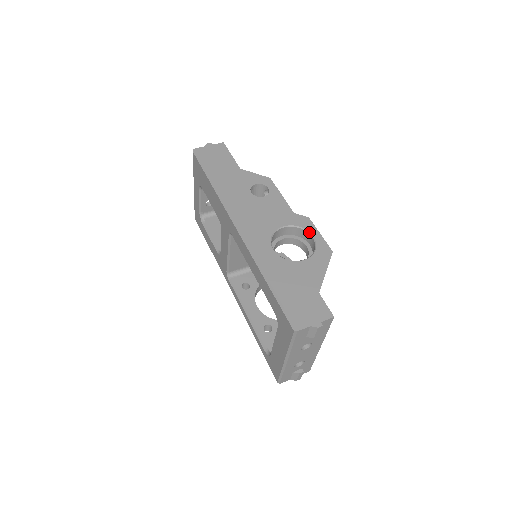
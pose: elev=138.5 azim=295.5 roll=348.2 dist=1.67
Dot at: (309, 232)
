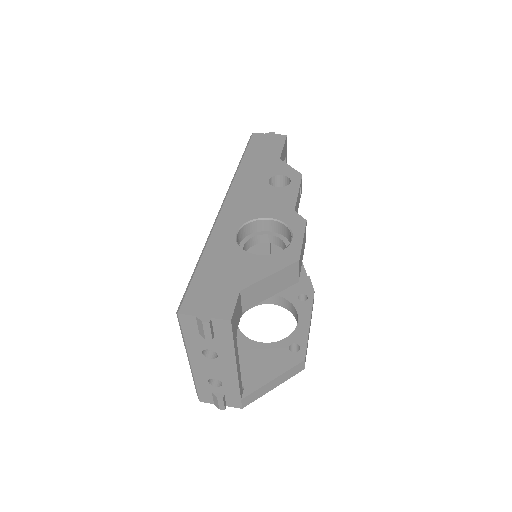
Dot at: (292, 233)
